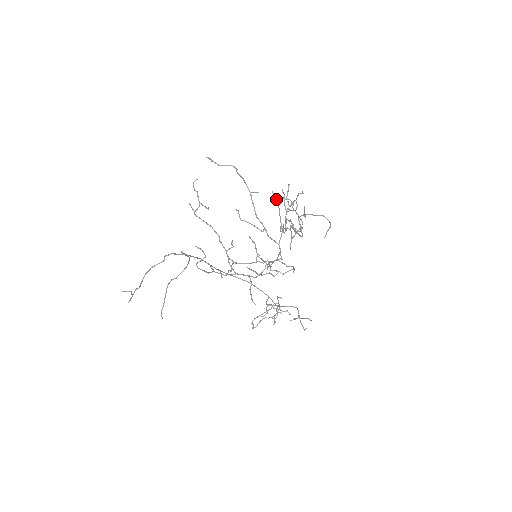
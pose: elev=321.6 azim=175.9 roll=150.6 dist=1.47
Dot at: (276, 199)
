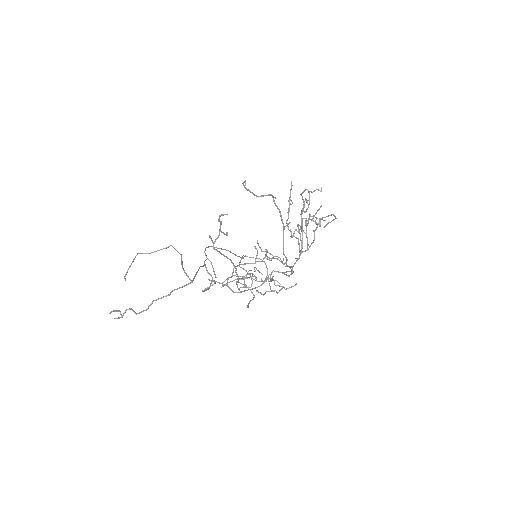
Dot at: occluded
